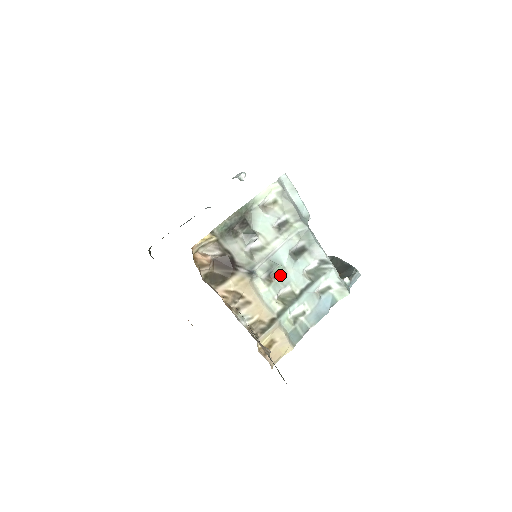
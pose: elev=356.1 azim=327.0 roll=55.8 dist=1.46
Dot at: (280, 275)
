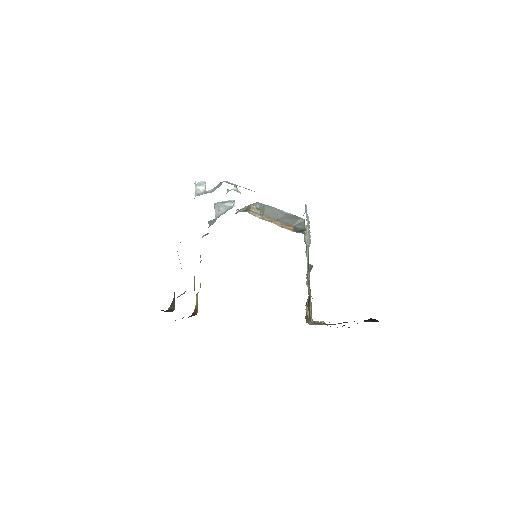
Dot at: occluded
